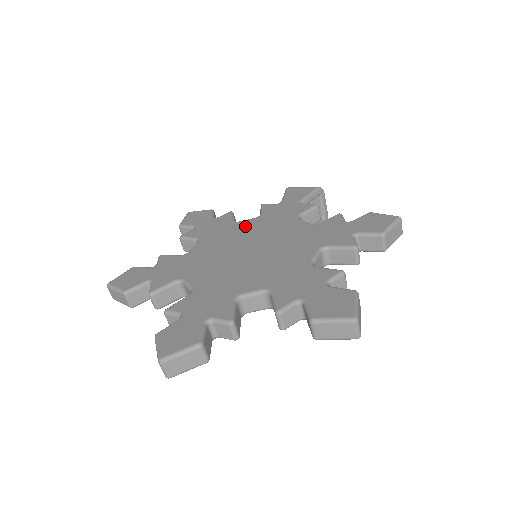
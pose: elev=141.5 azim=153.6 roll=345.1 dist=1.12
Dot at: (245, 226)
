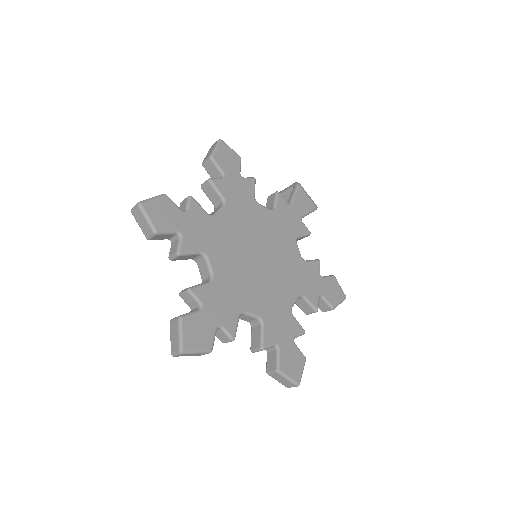
Dot at: (262, 216)
